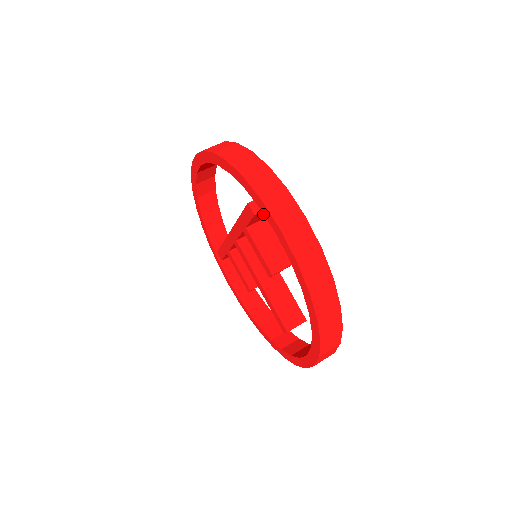
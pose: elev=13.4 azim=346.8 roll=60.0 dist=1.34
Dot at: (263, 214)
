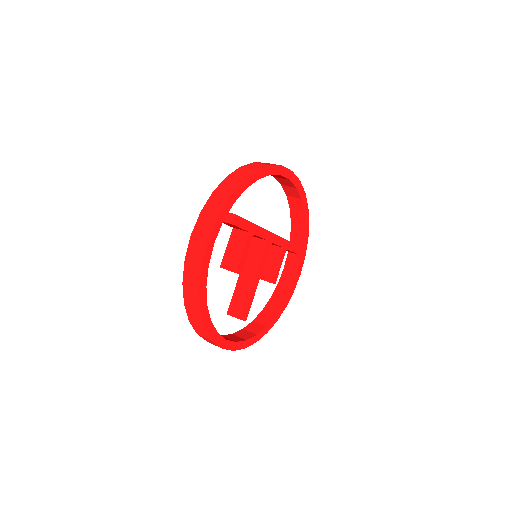
Dot at: (233, 226)
